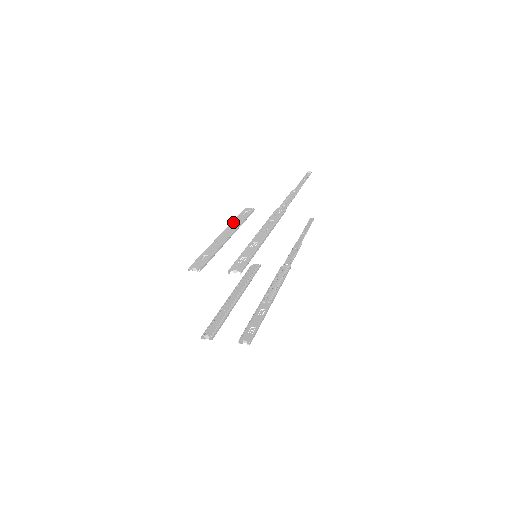
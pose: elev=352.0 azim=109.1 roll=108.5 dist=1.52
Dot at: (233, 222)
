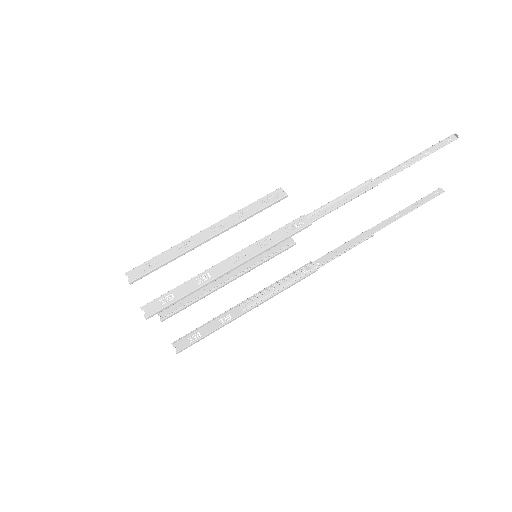
Dot at: (238, 212)
